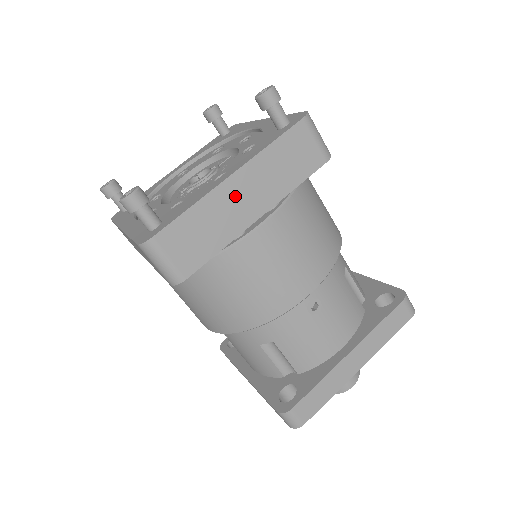
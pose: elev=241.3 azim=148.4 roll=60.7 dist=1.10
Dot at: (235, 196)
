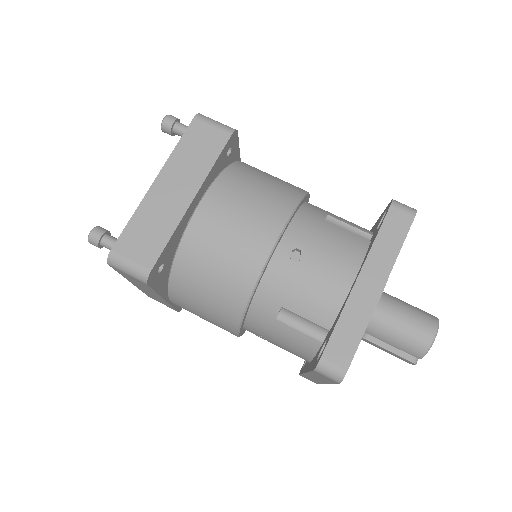
Dot at: (164, 194)
